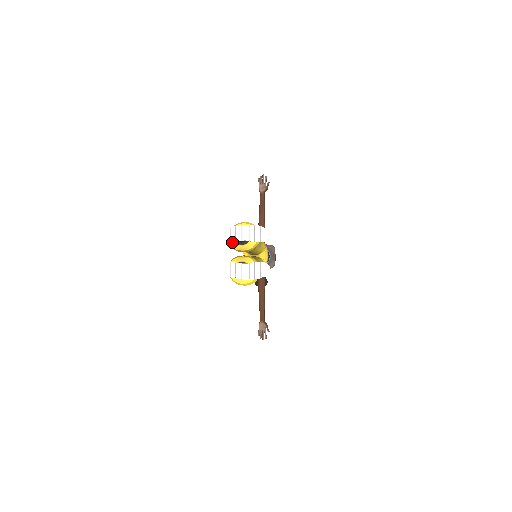
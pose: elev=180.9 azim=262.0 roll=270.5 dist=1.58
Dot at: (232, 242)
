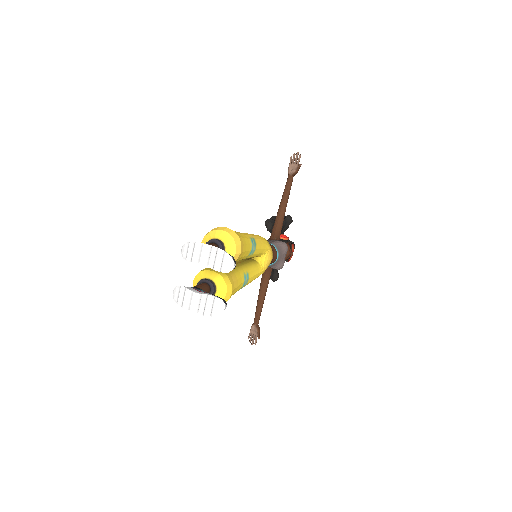
Dot at: occluded
